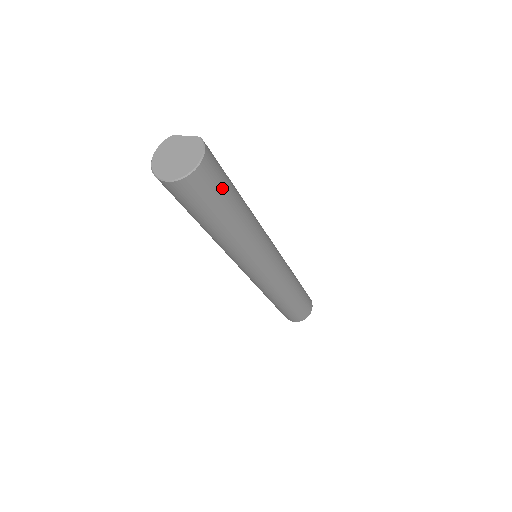
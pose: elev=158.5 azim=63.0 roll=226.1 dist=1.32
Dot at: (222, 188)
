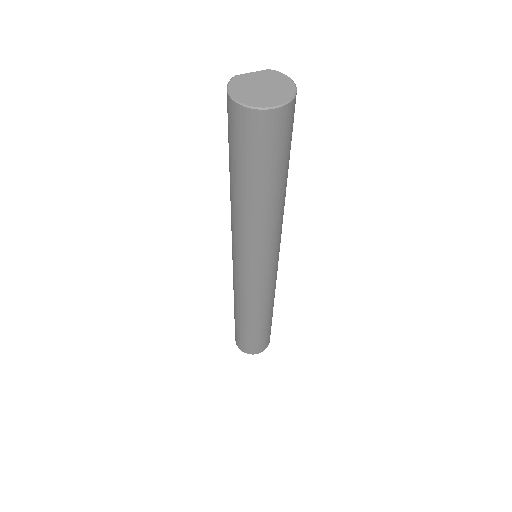
Dot at: occluded
